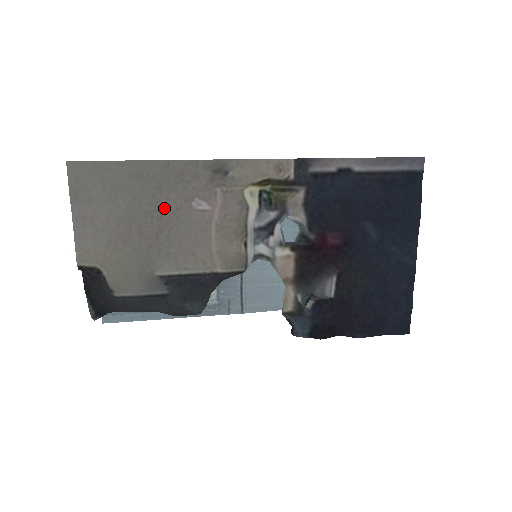
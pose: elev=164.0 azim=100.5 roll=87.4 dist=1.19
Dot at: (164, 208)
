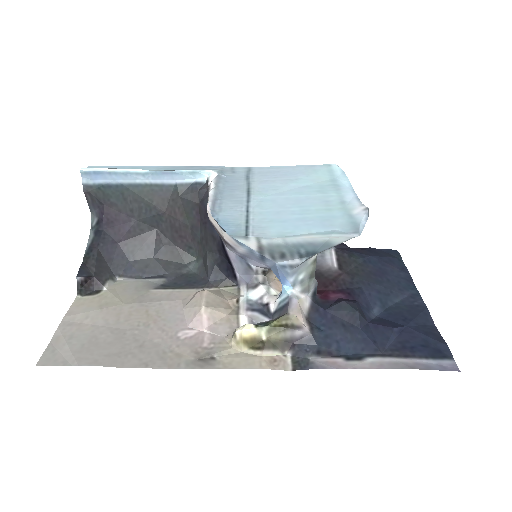
Dot at: (149, 332)
